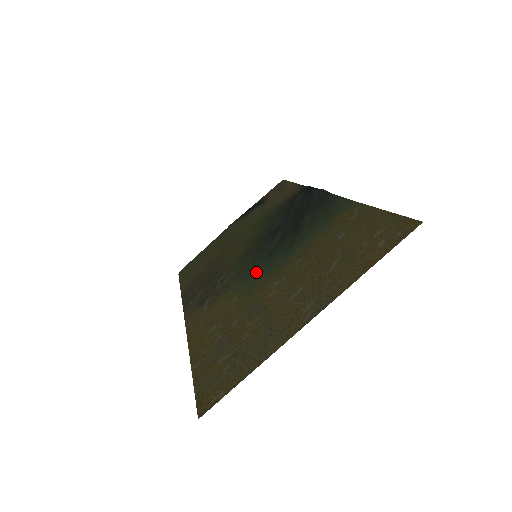
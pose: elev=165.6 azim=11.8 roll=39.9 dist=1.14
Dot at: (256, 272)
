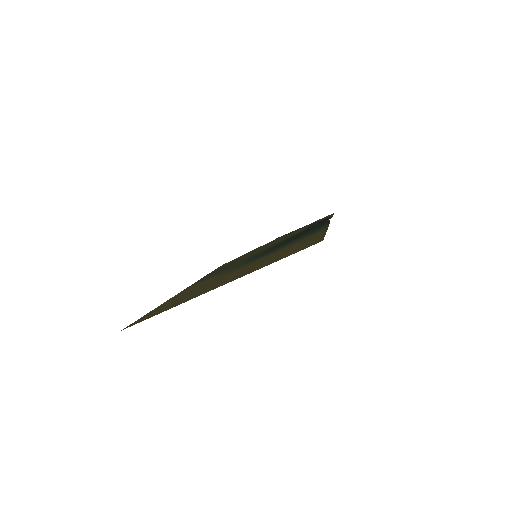
Dot at: (242, 264)
